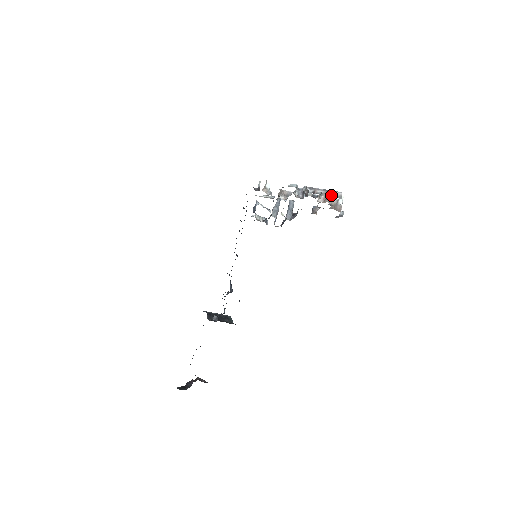
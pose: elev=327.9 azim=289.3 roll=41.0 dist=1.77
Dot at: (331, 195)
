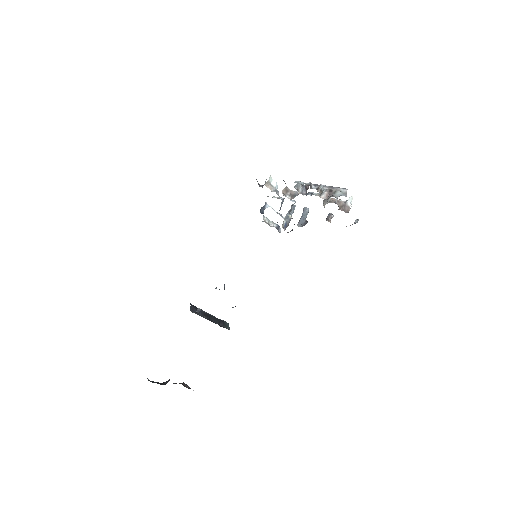
Dot at: (335, 192)
